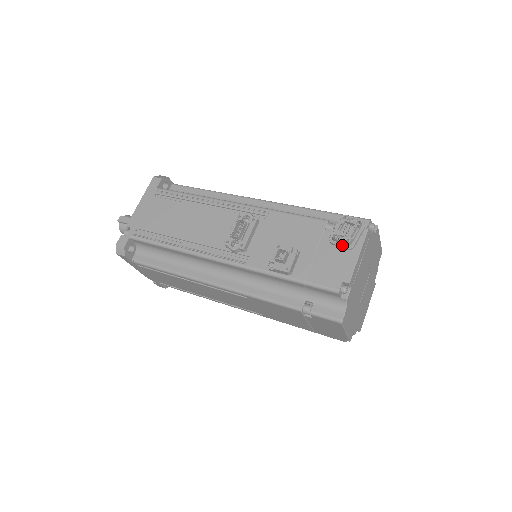
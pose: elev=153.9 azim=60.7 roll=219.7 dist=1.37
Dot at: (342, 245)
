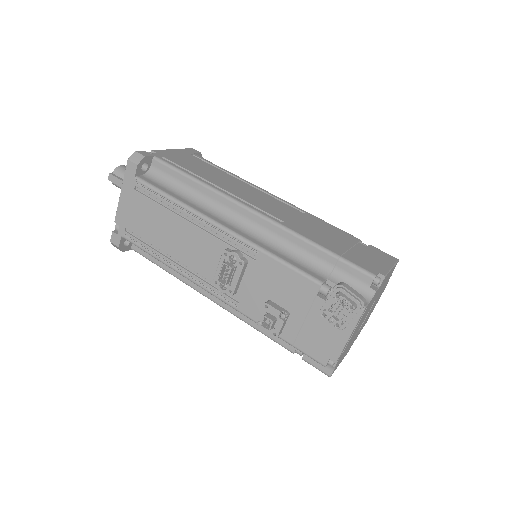
Dot at: (332, 323)
